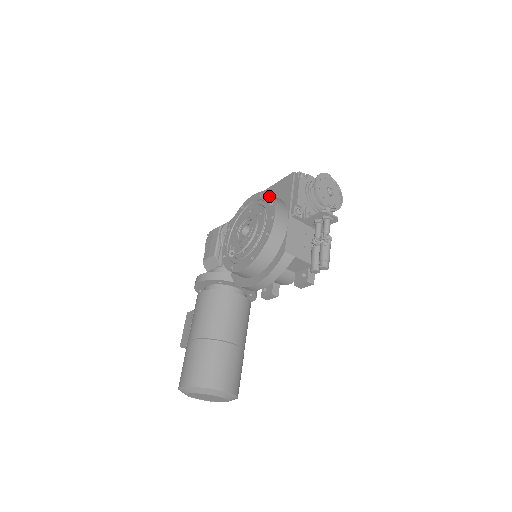
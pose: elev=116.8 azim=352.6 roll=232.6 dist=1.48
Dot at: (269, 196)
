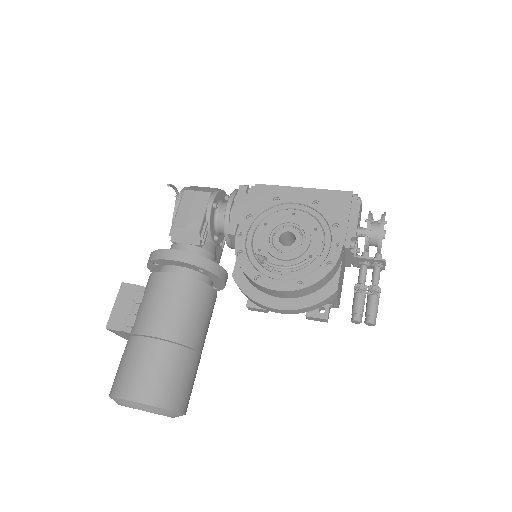
Dot at: (331, 213)
